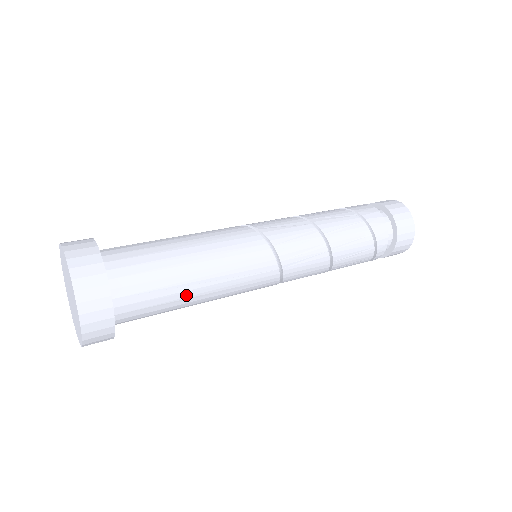
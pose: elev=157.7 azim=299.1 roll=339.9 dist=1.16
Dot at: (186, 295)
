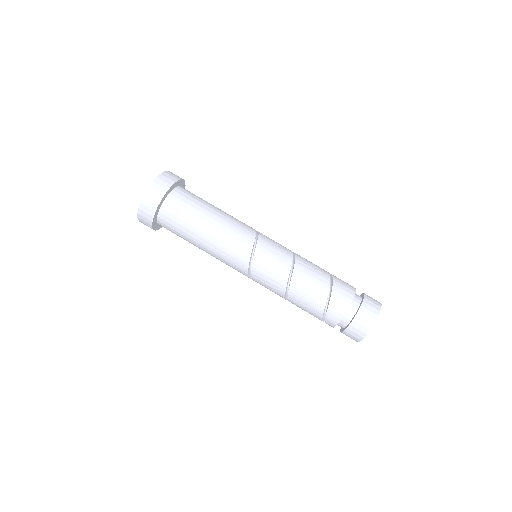
Dot at: (194, 245)
